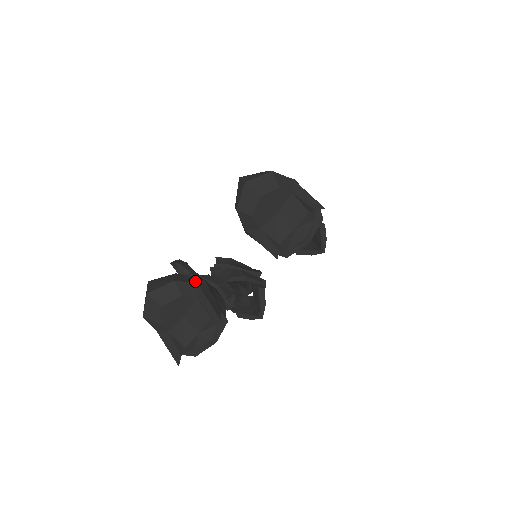
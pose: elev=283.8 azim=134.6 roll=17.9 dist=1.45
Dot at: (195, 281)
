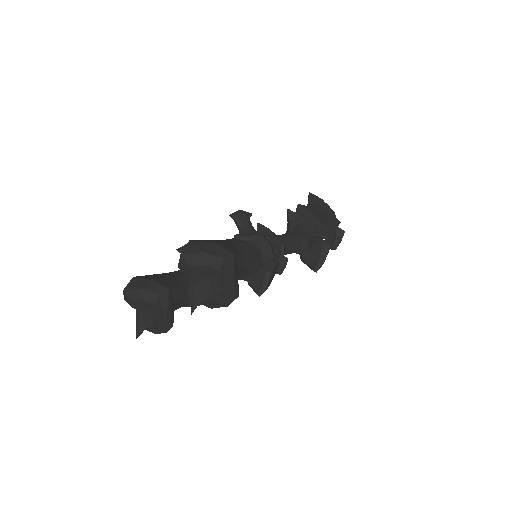
Dot at: (158, 291)
